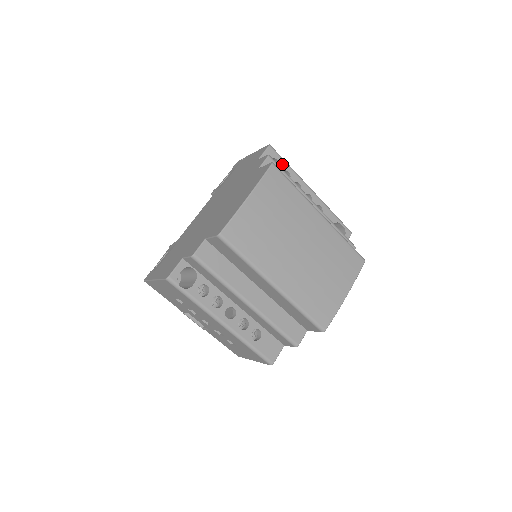
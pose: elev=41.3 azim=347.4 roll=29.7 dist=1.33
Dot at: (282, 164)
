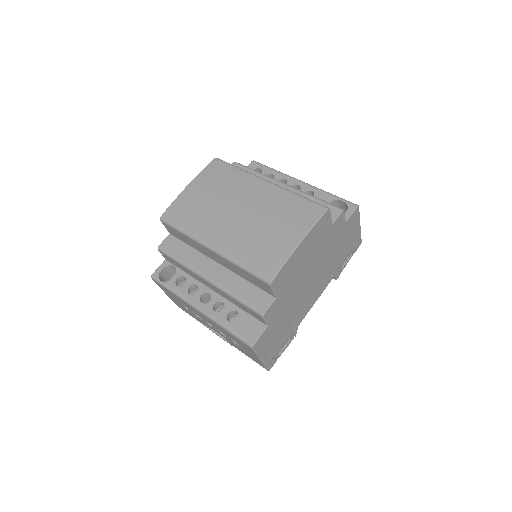
Dot at: (265, 170)
